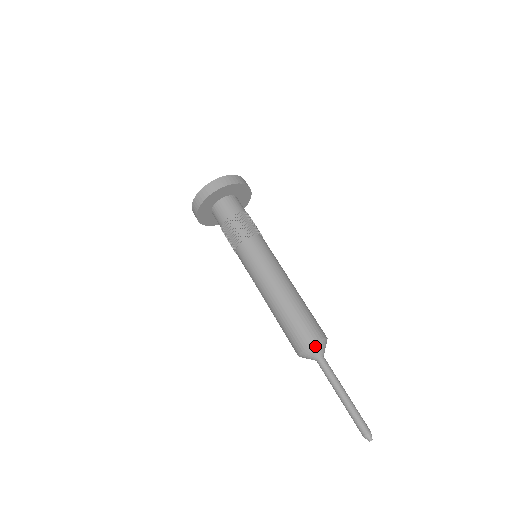
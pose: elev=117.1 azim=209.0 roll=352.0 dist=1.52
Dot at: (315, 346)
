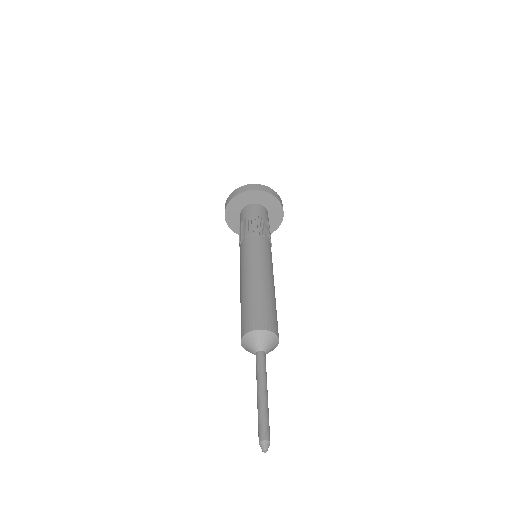
Dot at: (247, 338)
